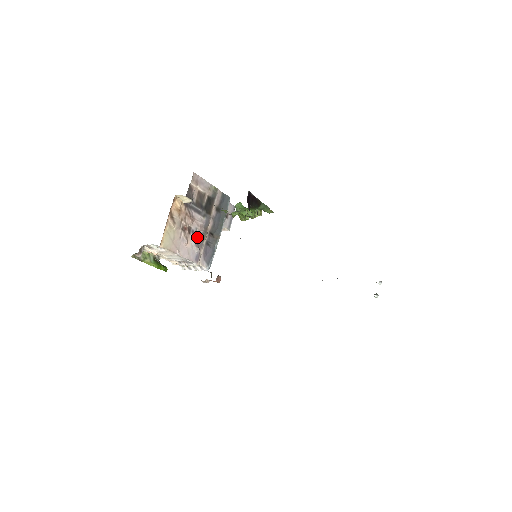
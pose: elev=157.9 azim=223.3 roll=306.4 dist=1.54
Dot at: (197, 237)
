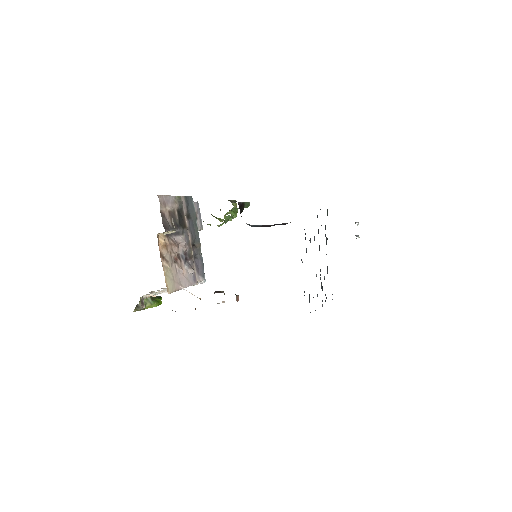
Dot at: (185, 258)
